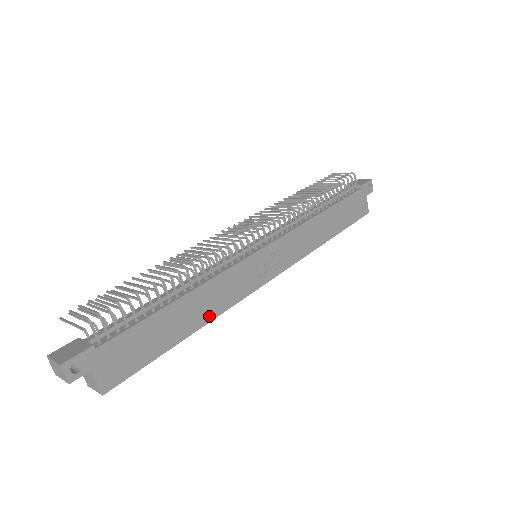
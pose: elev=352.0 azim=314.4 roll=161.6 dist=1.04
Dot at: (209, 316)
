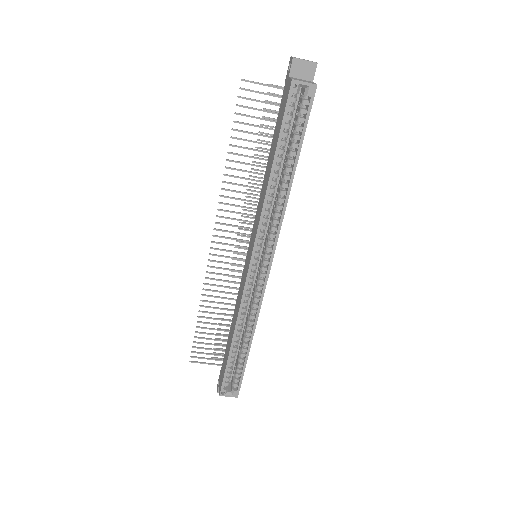
Dot at: (288, 194)
